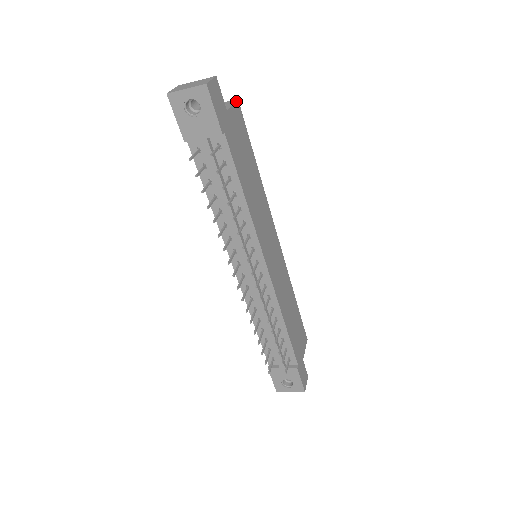
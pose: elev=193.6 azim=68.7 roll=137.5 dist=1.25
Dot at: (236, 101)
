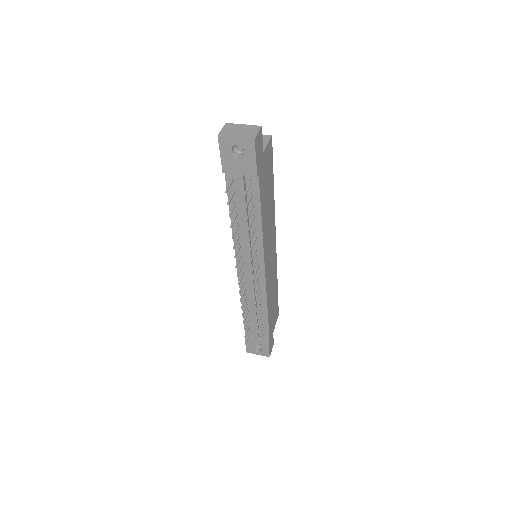
Dot at: (270, 138)
